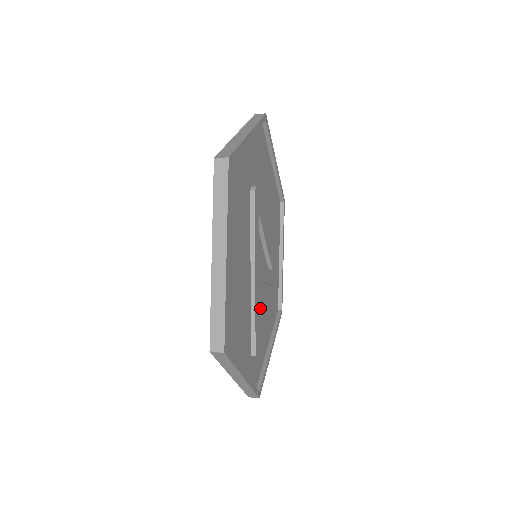
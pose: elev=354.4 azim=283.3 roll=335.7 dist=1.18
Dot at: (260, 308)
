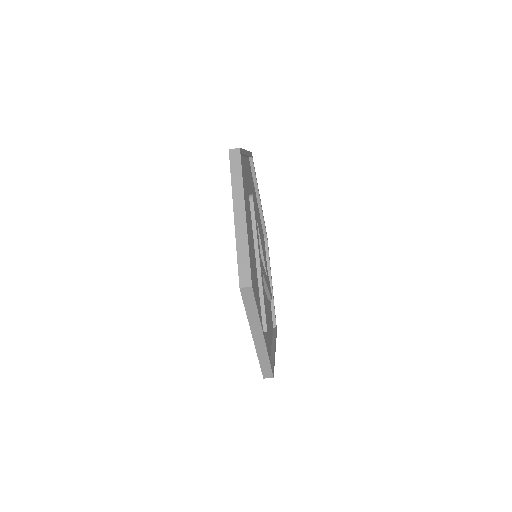
Dot at: occluded
